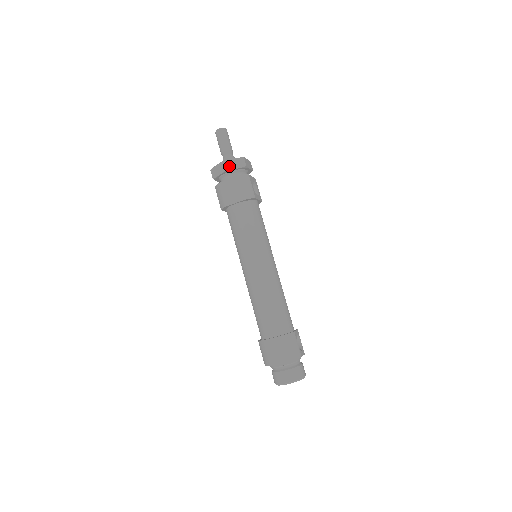
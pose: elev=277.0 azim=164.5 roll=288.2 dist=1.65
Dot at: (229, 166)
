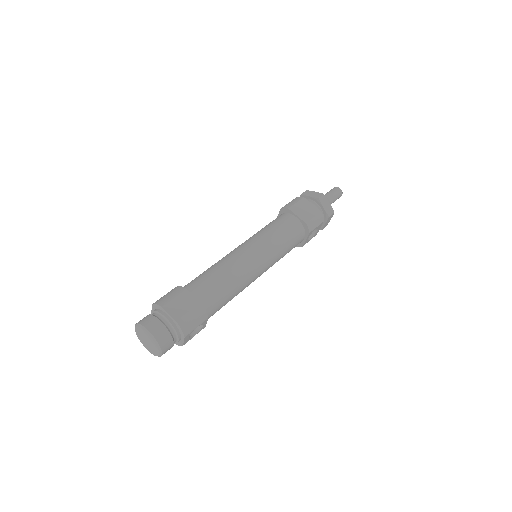
Dot at: (323, 201)
